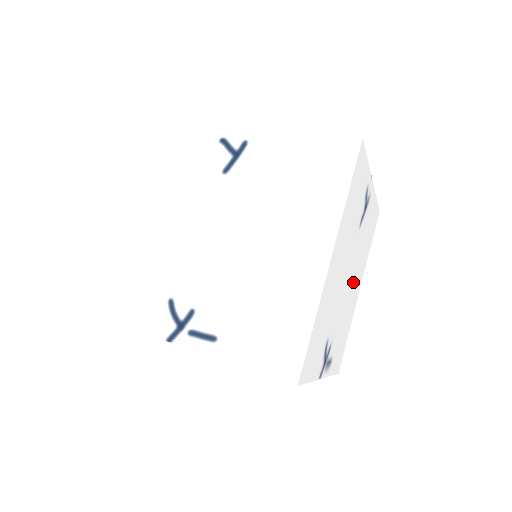
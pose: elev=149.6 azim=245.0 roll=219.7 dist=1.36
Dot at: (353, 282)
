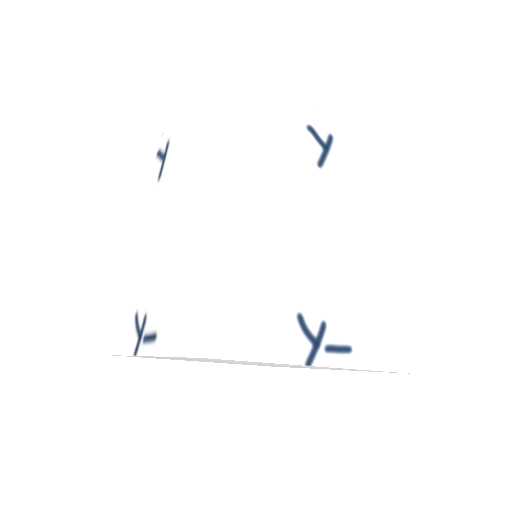
Dot at: occluded
